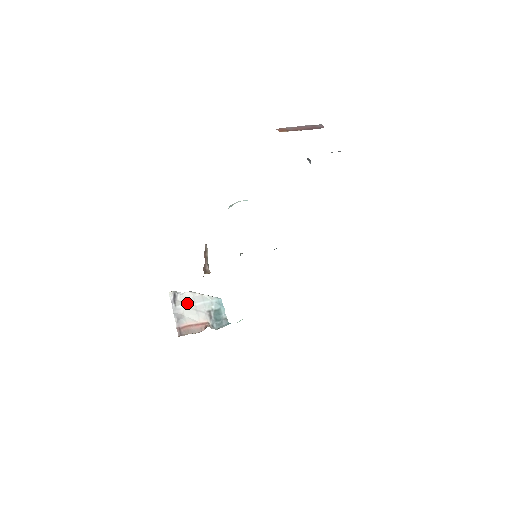
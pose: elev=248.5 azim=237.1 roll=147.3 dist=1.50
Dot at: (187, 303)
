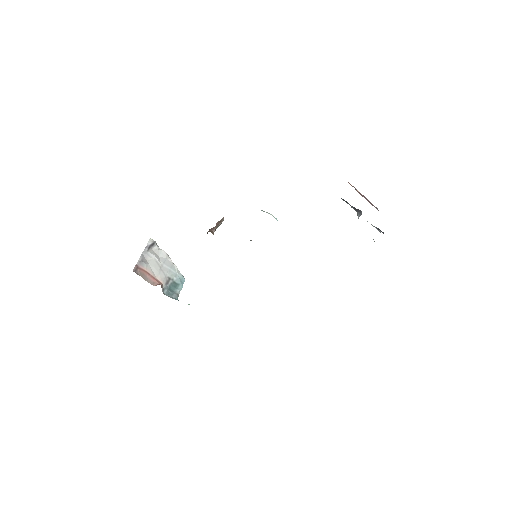
Dot at: (158, 257)
